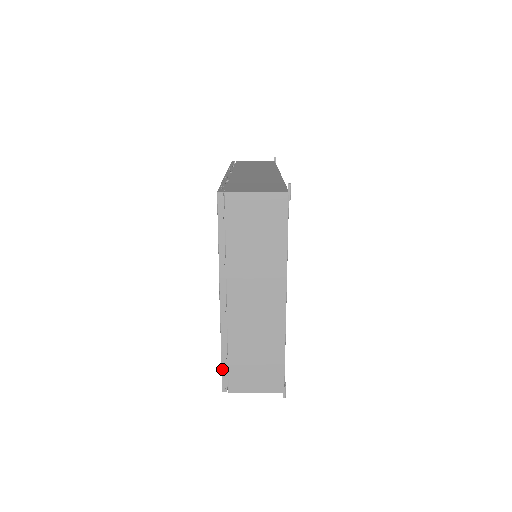
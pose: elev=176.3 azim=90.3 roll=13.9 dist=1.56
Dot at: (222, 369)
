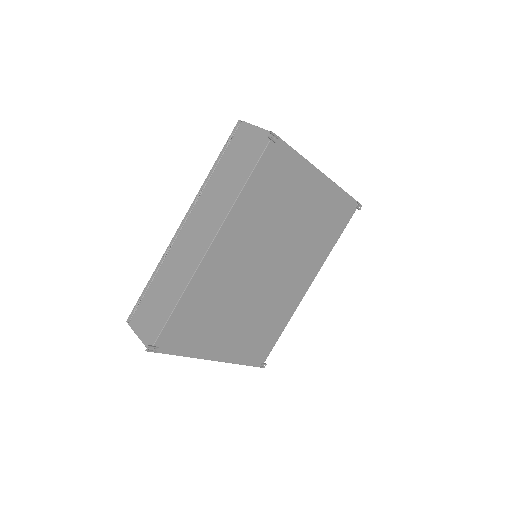
Dot at: occluded
